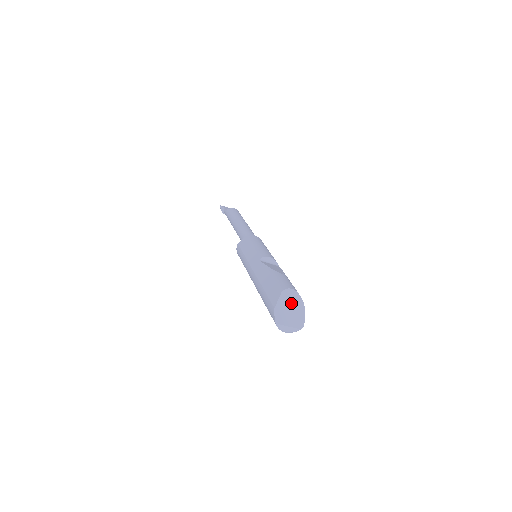
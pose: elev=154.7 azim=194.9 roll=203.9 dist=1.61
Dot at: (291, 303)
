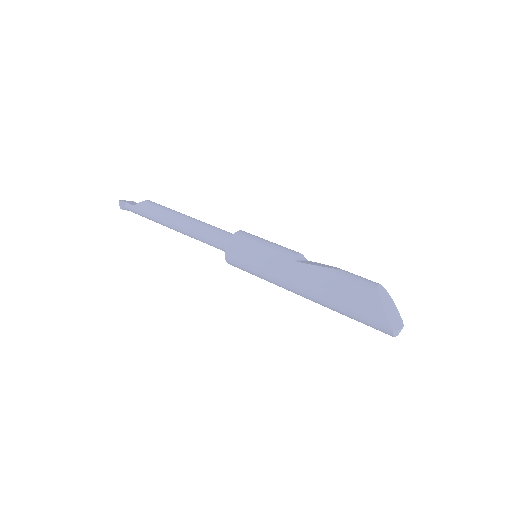
Dot at: (387, 301)
